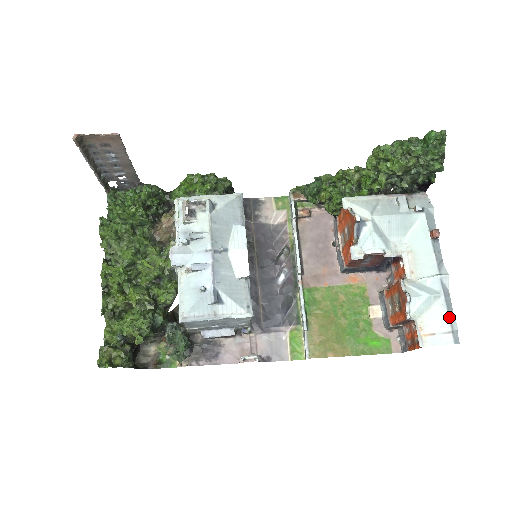
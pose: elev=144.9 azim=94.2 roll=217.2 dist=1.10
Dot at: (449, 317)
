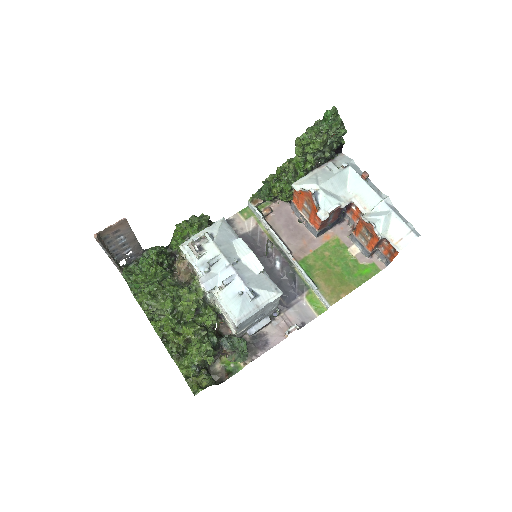
Dot at: (404, 223)
